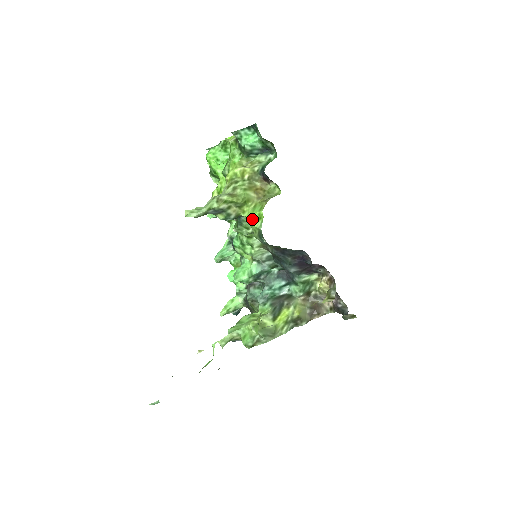
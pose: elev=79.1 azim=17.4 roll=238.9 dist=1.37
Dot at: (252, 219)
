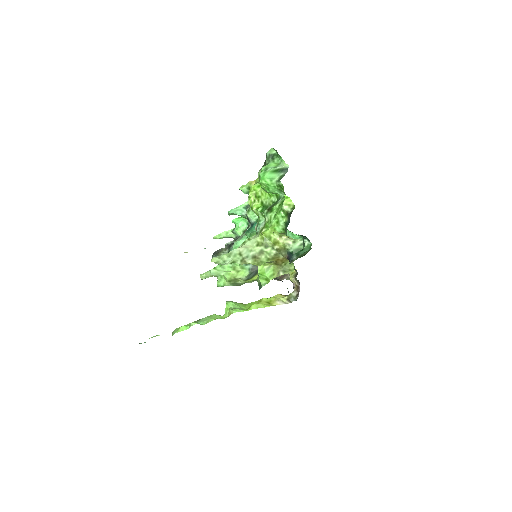
Dot at: (261, 276)
